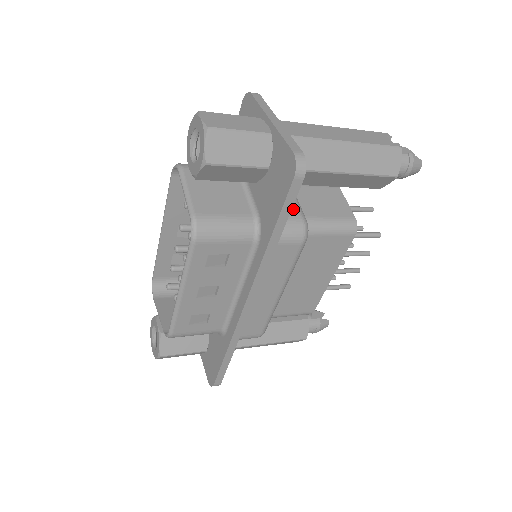
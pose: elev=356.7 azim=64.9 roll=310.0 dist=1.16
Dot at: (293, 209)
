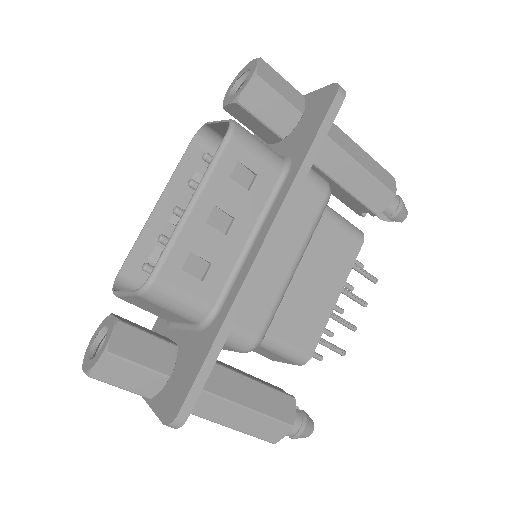
Dot at: occluded
